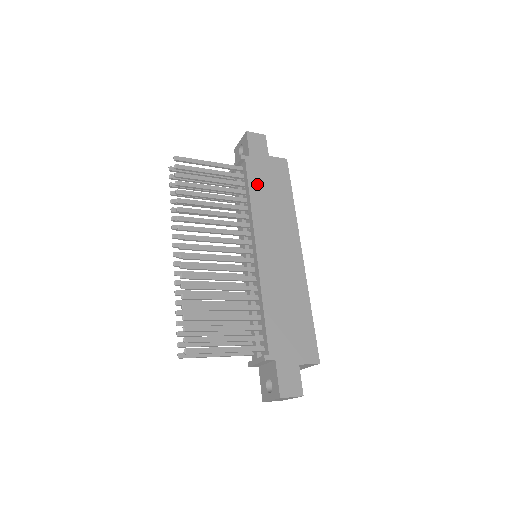
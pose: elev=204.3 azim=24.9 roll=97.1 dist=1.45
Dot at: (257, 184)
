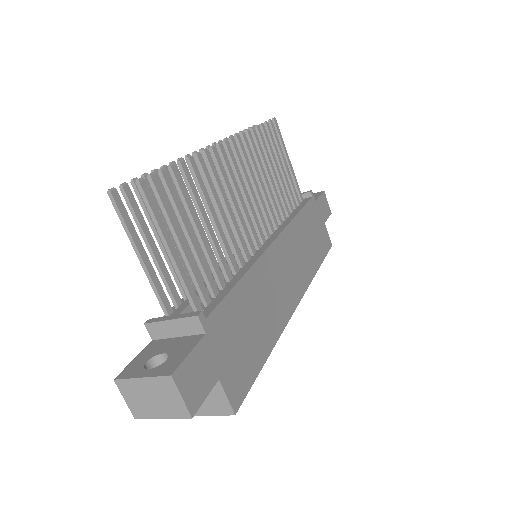
Dot at: (307, 218)
